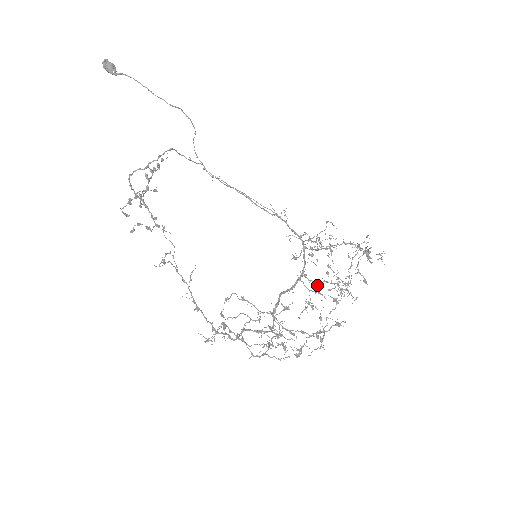
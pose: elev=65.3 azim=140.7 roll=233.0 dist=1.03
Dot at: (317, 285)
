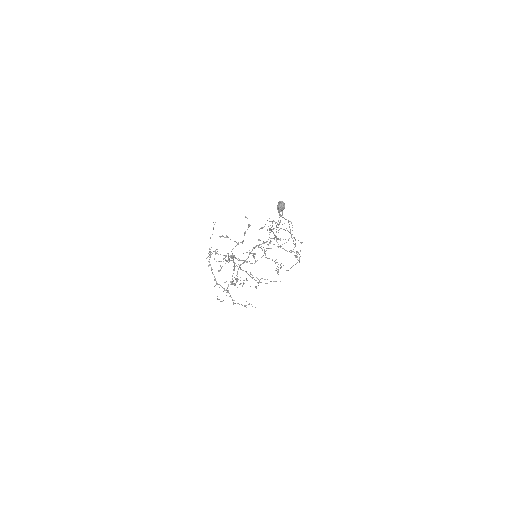
Dot at: (267, 258)
